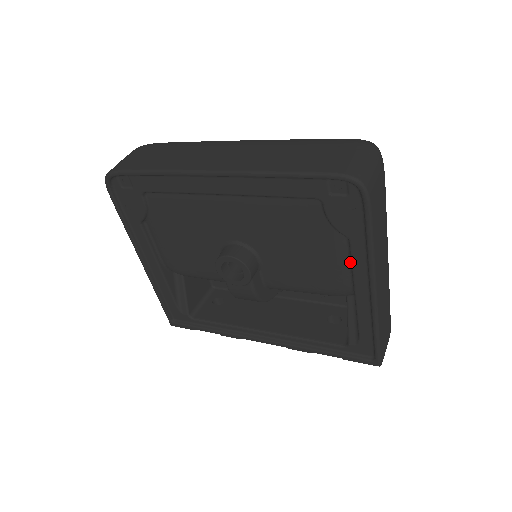
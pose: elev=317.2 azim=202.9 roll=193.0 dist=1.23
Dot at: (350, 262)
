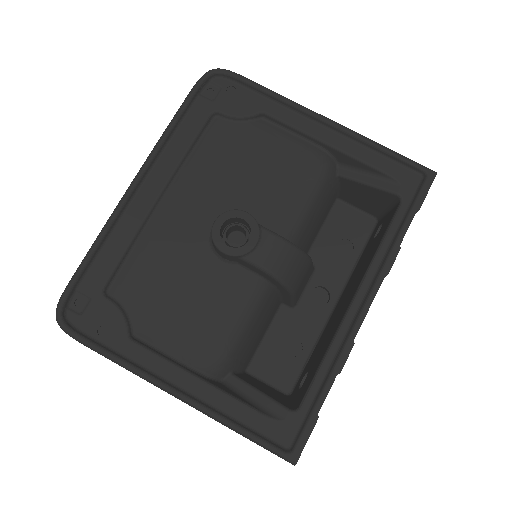
Dot at: (290, 132)
